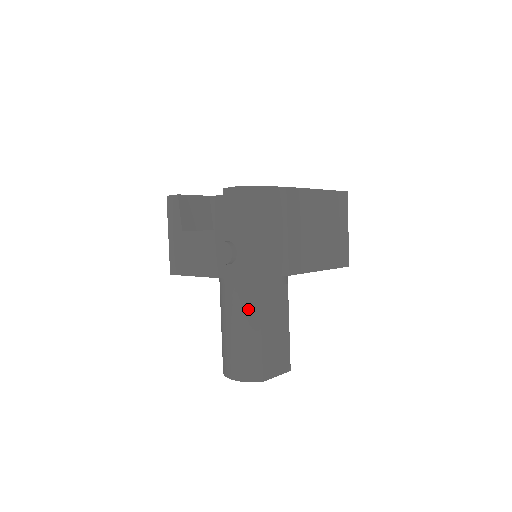
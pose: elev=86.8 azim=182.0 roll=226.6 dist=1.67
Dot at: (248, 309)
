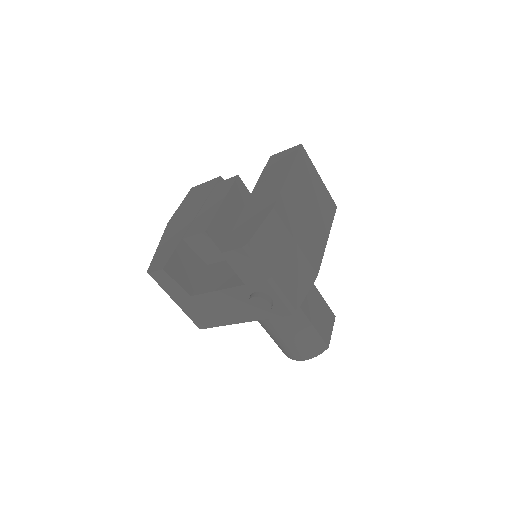
Dot at: occluded
